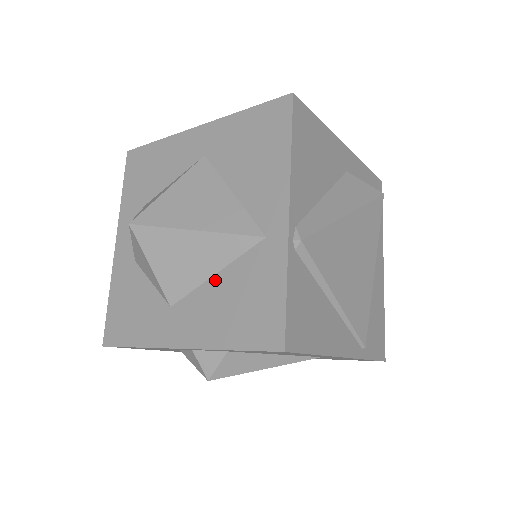
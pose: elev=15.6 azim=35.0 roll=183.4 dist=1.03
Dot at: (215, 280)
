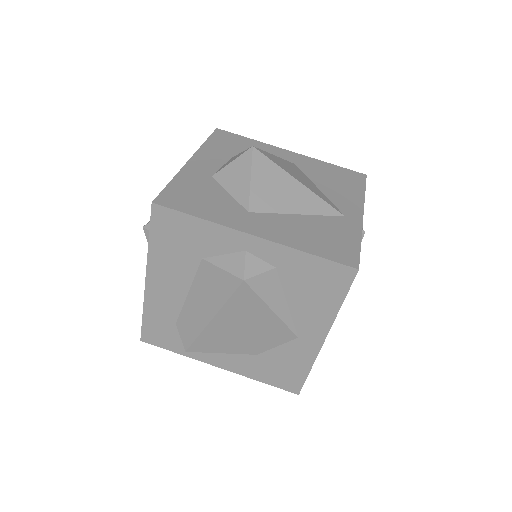
Dot at: (298, 217)
